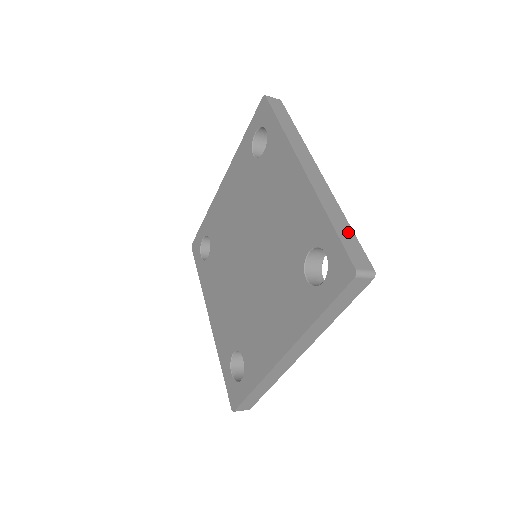
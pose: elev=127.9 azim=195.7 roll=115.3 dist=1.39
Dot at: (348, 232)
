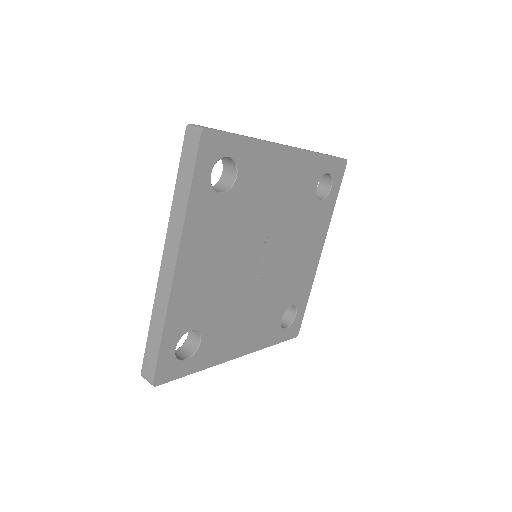
Dot at: occluded
